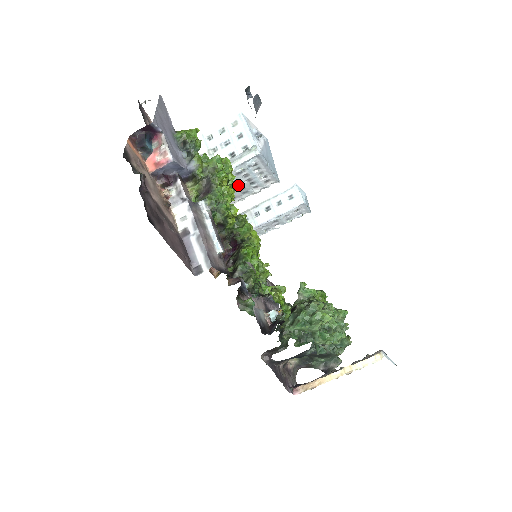
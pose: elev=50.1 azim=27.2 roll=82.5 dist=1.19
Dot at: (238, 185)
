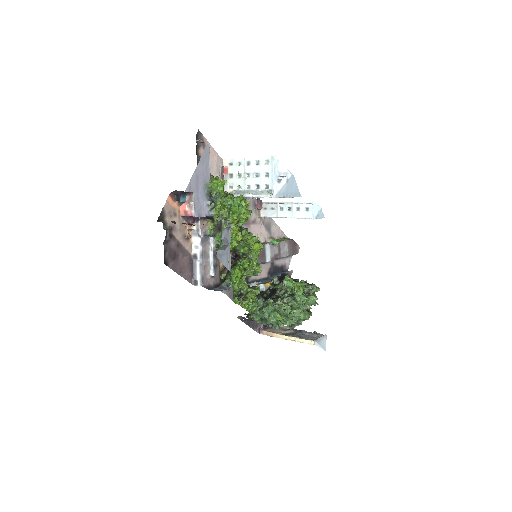
Dot at: (250, 216)
